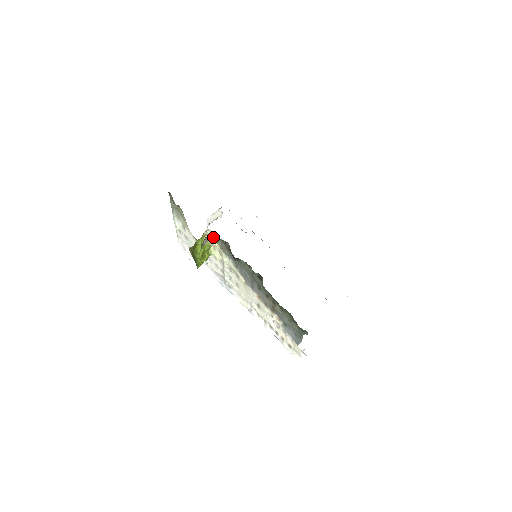
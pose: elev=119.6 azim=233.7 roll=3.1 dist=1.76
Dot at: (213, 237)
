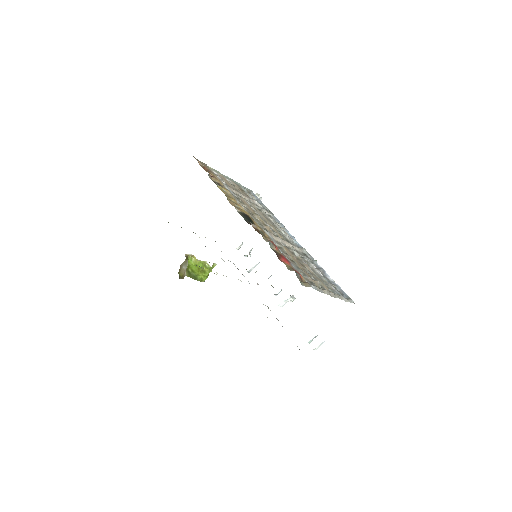
Dot at: occluded
